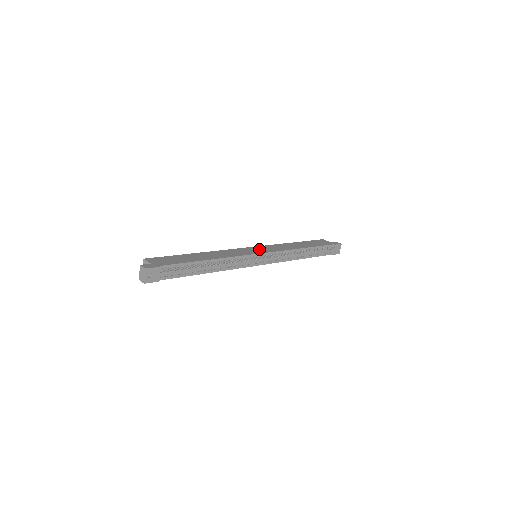
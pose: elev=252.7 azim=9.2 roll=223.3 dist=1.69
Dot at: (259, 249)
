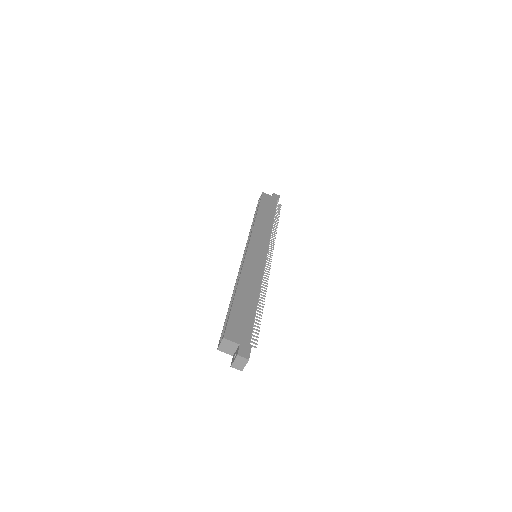
Dot at: (257, 247)
